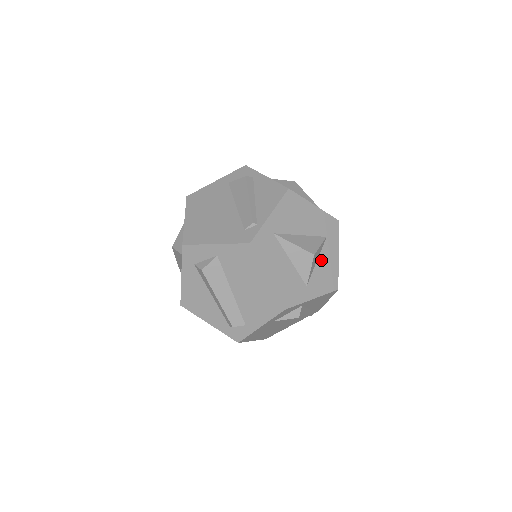
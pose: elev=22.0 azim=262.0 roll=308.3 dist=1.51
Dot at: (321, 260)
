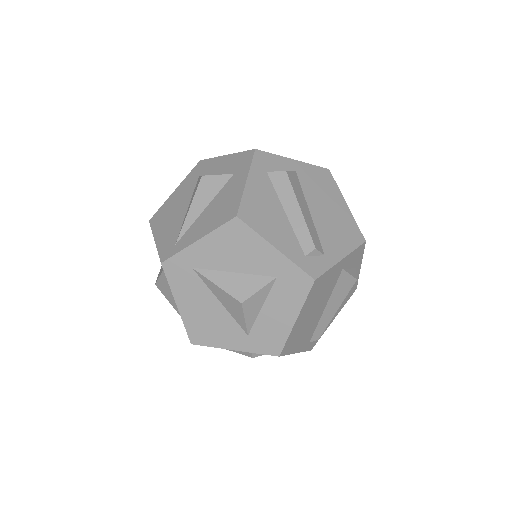
Dot at: occluded
